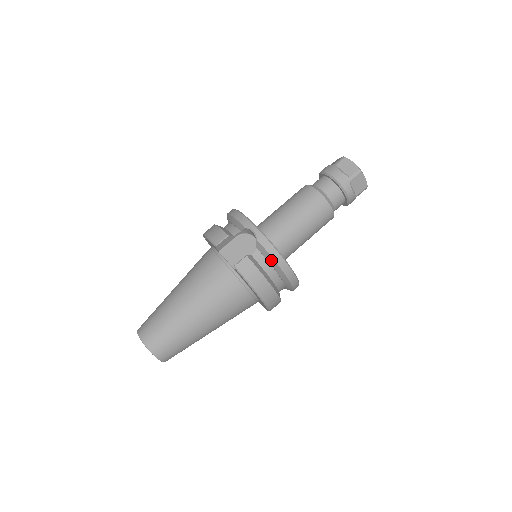
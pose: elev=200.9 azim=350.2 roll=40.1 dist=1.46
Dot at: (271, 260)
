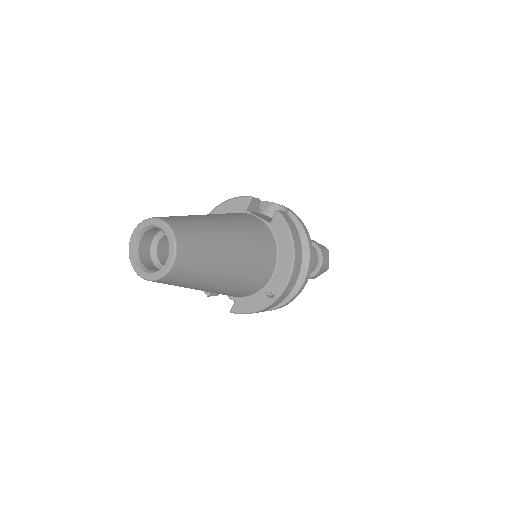
Dot at: (301, 231)
